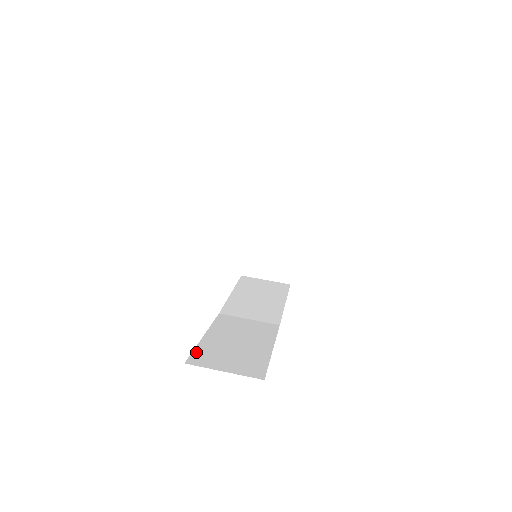
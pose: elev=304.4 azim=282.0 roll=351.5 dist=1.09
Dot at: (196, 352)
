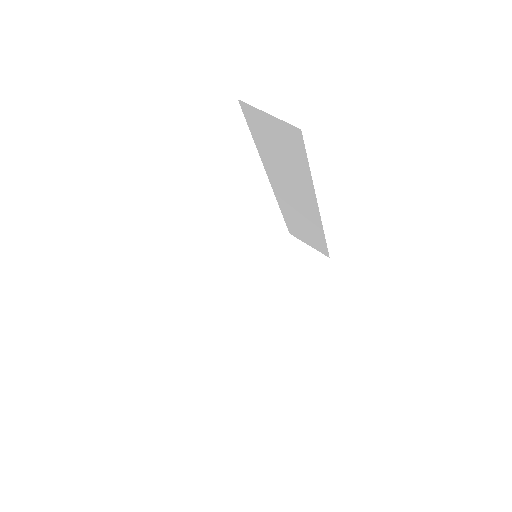
Dot at: occluded
